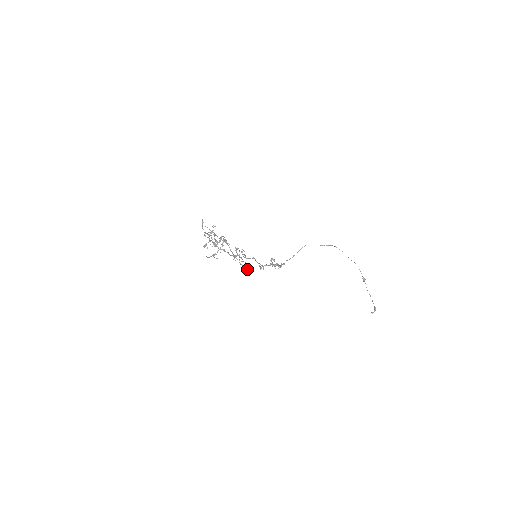
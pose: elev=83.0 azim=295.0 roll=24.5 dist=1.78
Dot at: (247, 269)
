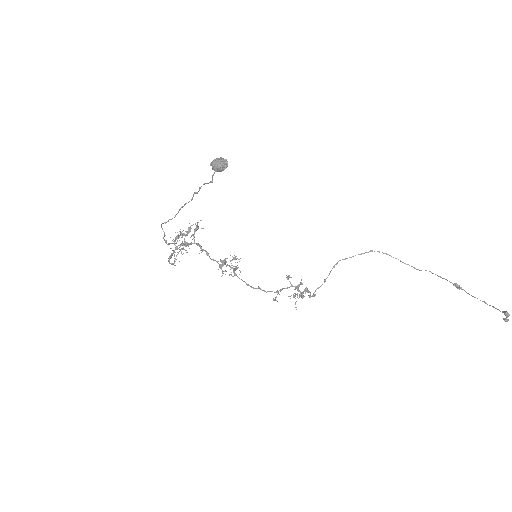
Dot at: (217, 159)
